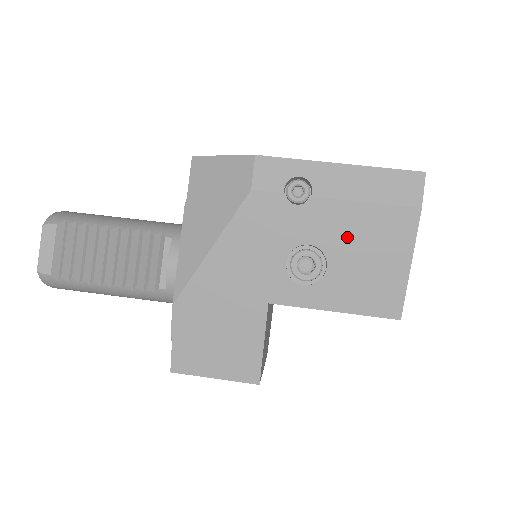
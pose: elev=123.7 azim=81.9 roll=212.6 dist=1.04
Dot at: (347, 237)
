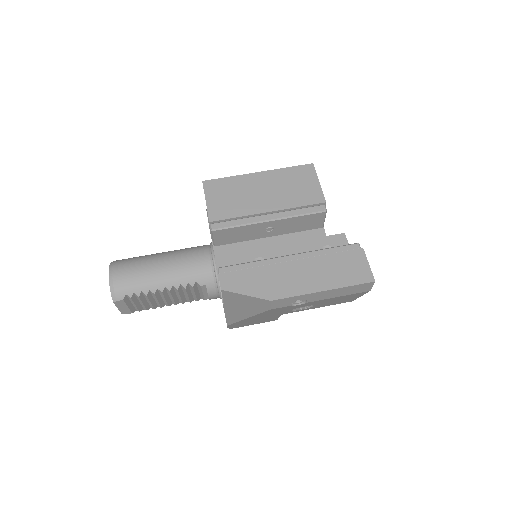
Dot at: occluded
